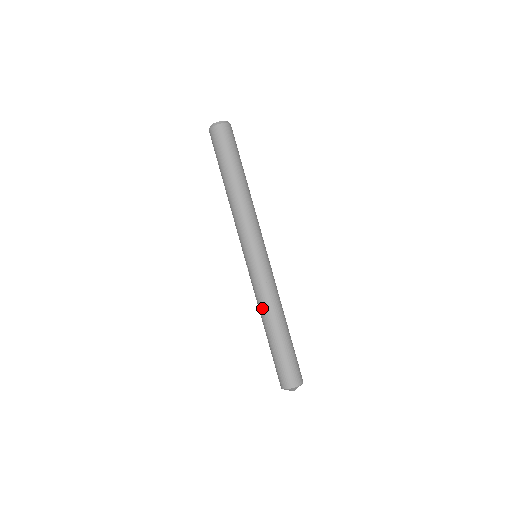
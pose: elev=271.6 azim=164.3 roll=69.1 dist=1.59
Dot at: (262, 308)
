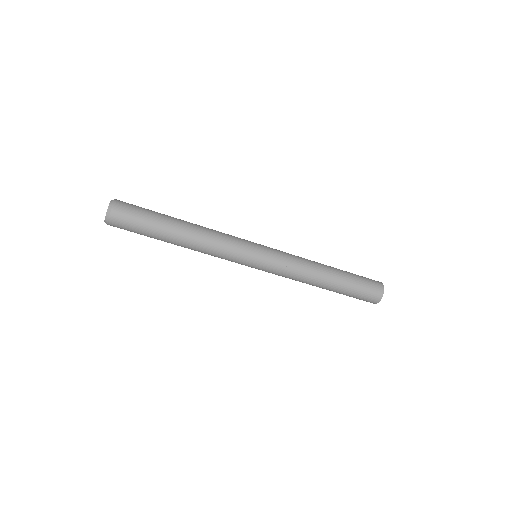
Dot at: (302, 282)
